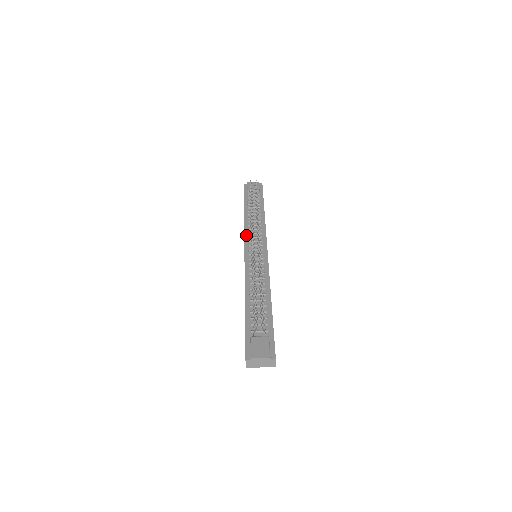
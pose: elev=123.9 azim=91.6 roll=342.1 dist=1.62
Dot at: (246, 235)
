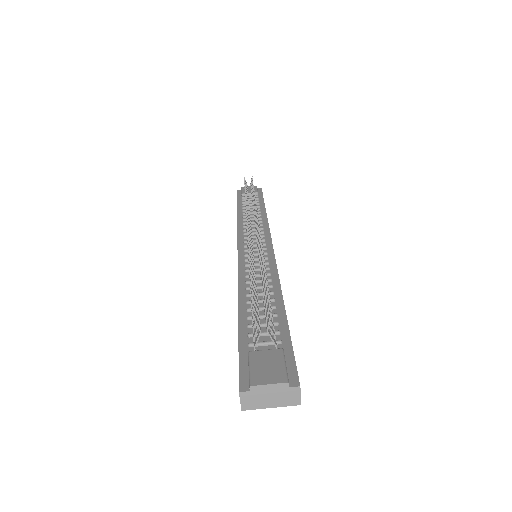
Dot at: (240, 232)
